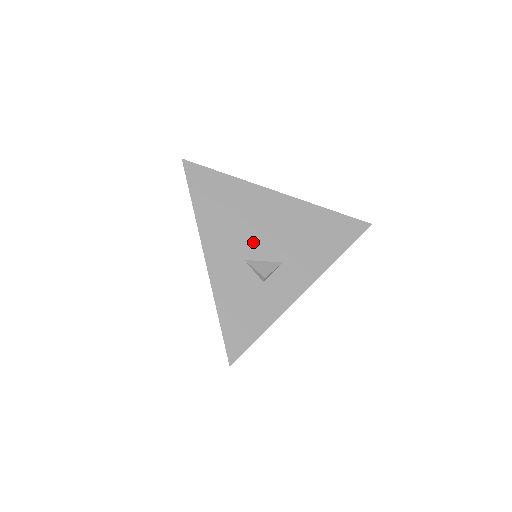
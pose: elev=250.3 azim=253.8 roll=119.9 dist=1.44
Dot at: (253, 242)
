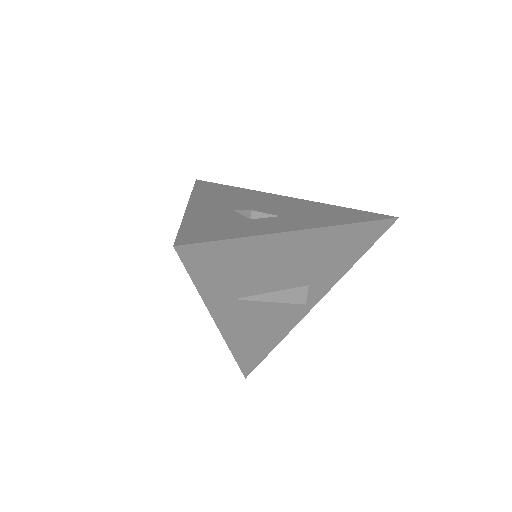
Dot at: (248, 206)
